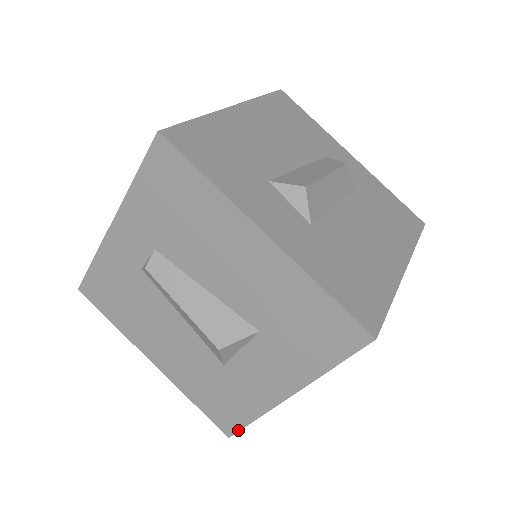
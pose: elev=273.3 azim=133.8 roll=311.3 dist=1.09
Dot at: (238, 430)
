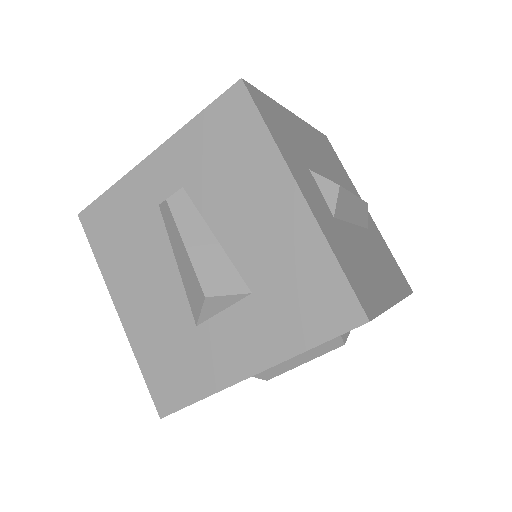
Dot at: (176, 410)
